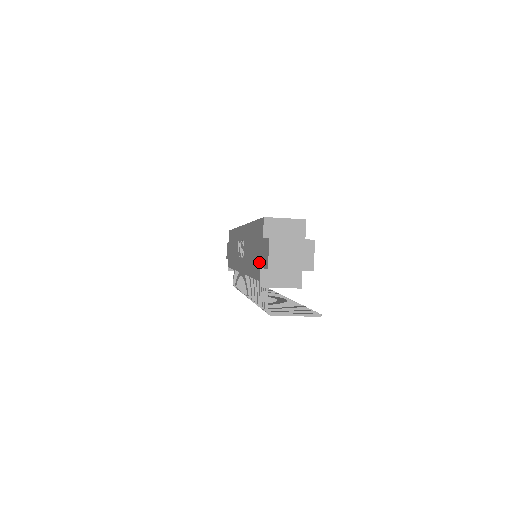
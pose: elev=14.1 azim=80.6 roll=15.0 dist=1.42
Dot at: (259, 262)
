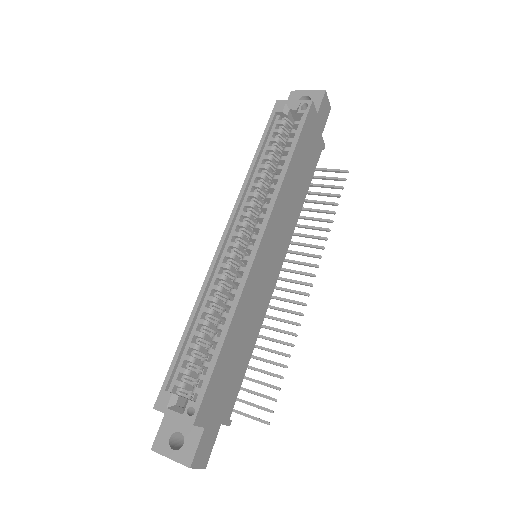
Dot at: occluded
